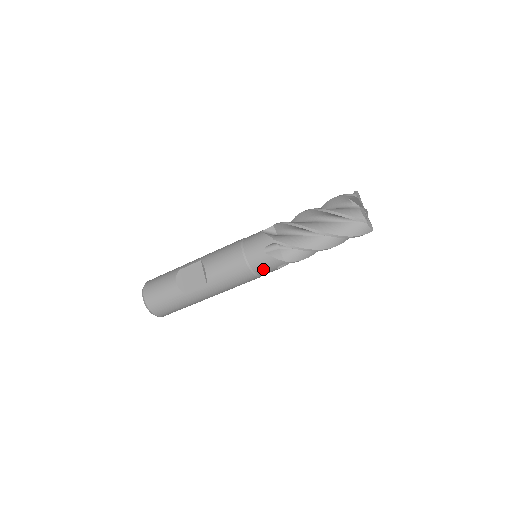
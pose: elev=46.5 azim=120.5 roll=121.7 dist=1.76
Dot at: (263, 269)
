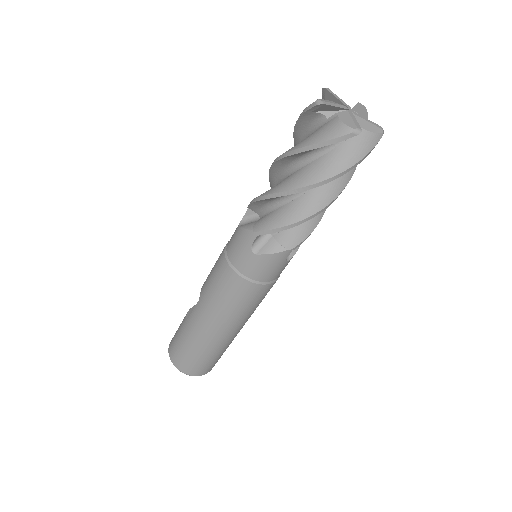
Dot at: (238, 254)
